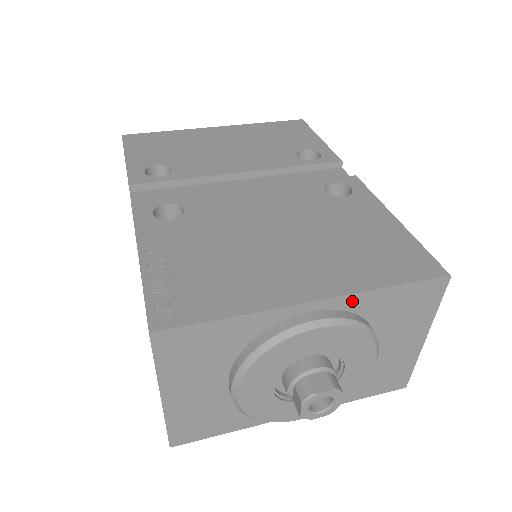
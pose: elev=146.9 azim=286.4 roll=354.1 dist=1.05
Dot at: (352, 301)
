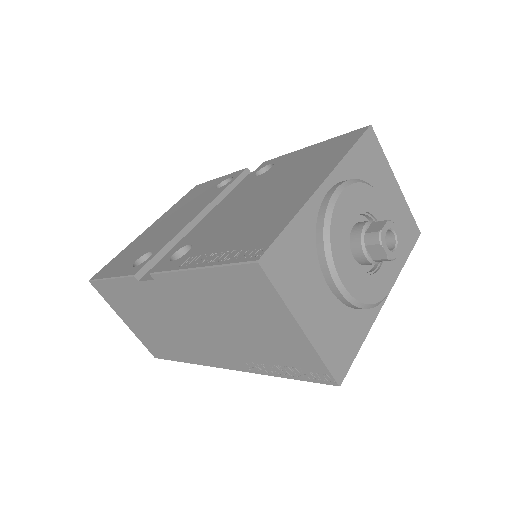
Dot at: (341, 171)
